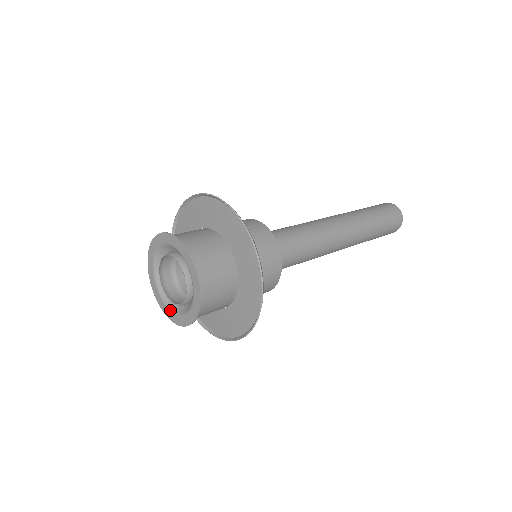
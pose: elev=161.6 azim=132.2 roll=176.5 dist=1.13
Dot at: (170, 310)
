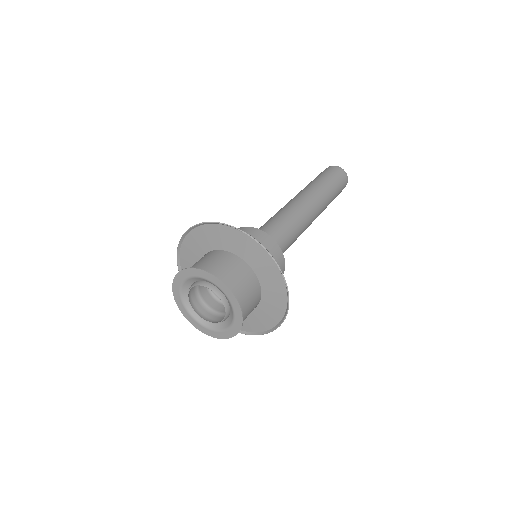
Dot at: (202, 325)
